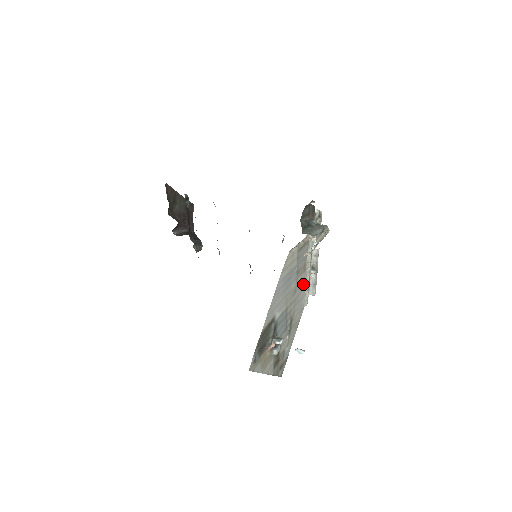
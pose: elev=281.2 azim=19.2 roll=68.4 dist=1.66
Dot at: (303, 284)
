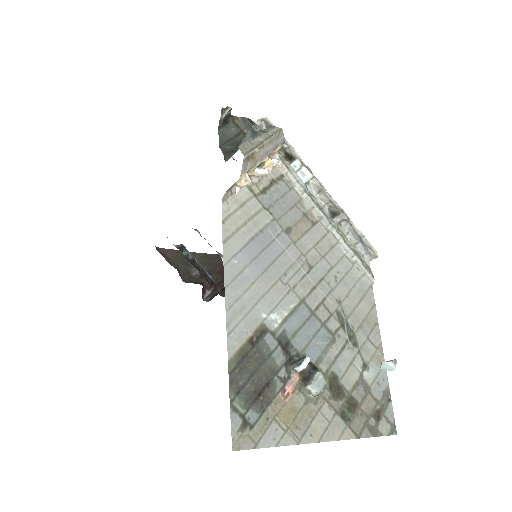
Dot at: (331, 248)
